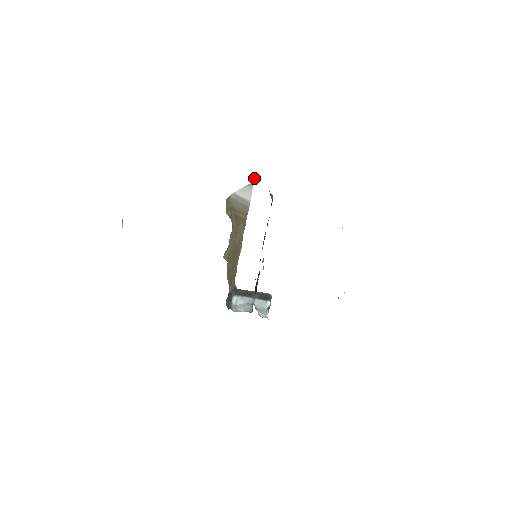
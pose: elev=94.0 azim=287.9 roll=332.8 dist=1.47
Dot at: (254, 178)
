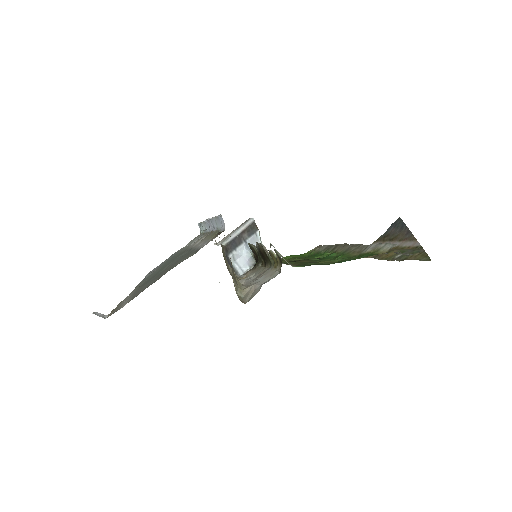
Dot at: occluded
